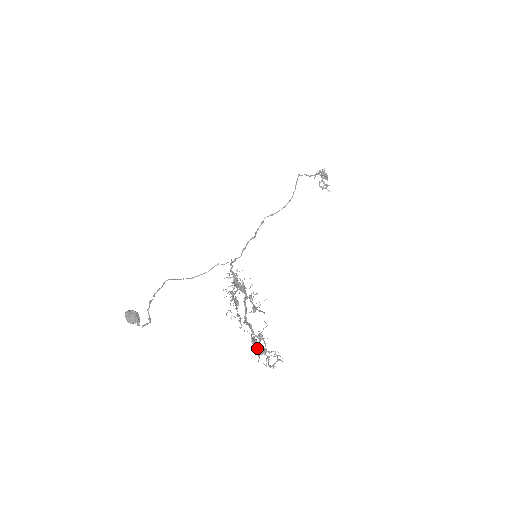
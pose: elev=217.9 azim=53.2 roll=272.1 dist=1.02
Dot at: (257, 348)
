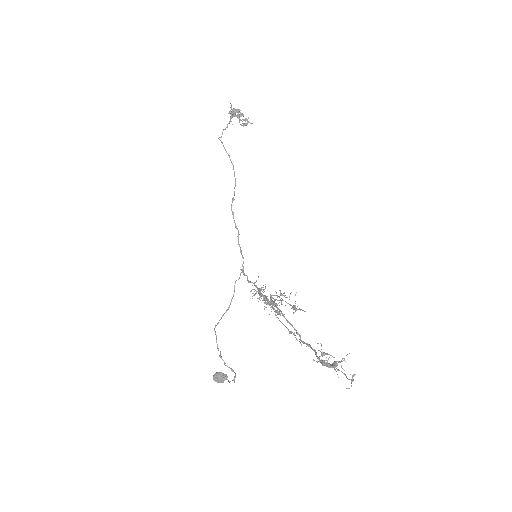
Dot at: occluded
